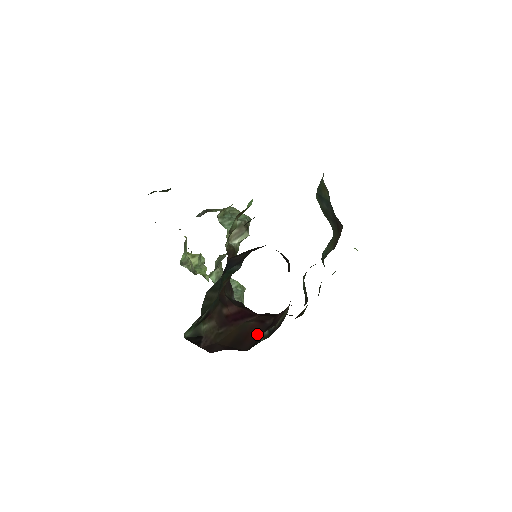
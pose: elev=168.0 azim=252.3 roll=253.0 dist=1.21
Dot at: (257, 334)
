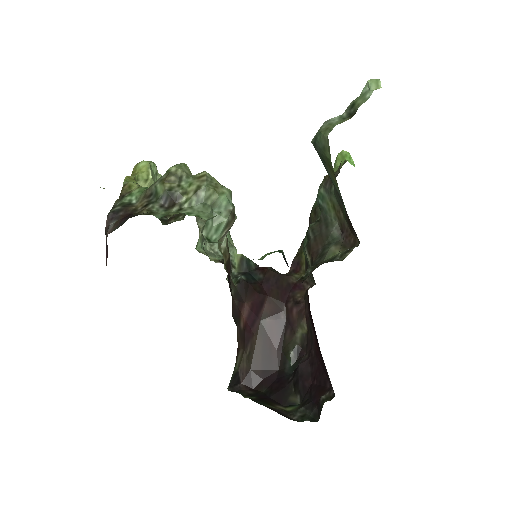
Dot at: (279, 340)
